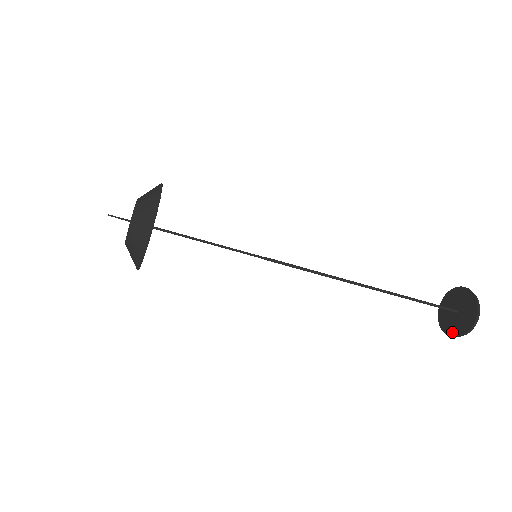
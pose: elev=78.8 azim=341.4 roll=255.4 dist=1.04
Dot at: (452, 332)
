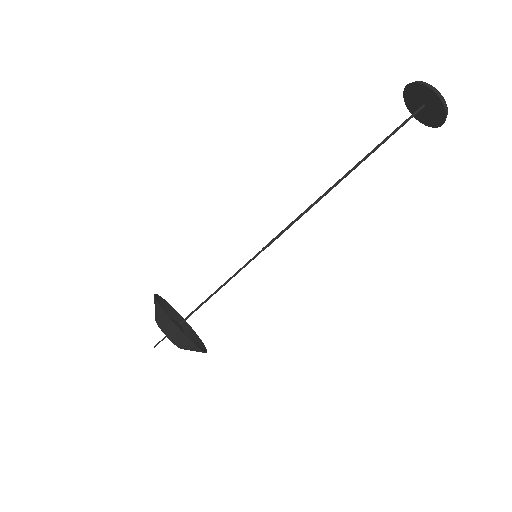
Dot at: (428, 123)
